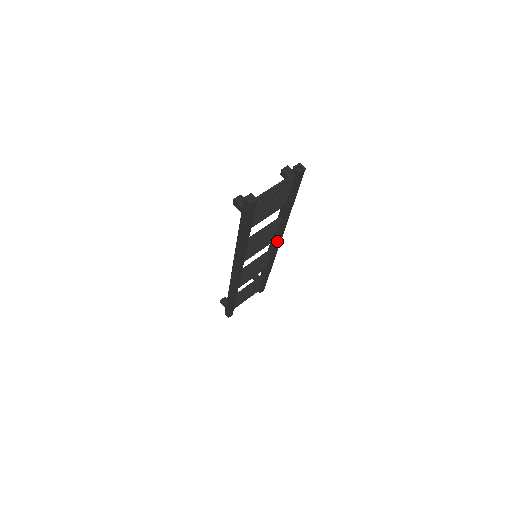
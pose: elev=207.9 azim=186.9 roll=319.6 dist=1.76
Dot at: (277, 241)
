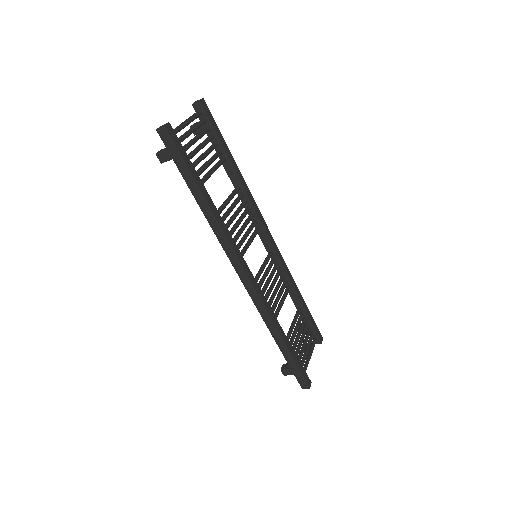
Dot at: (263, 227)
